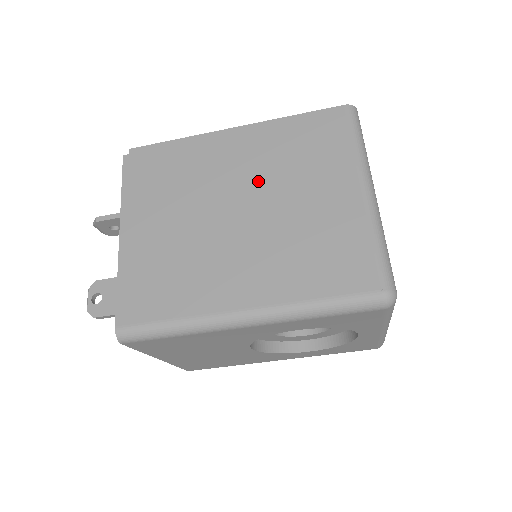
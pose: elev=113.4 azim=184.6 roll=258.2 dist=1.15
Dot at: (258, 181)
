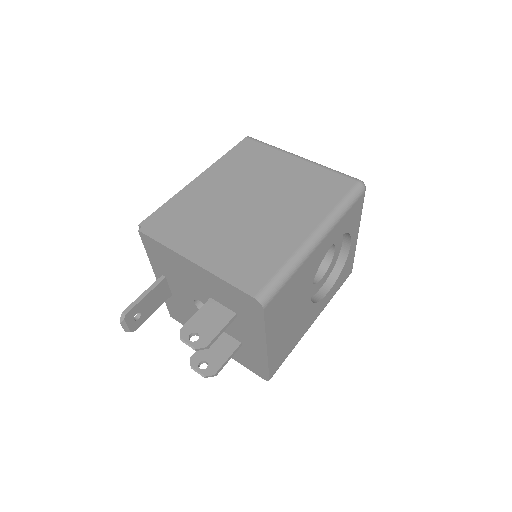
Dot at: (244, 186)
